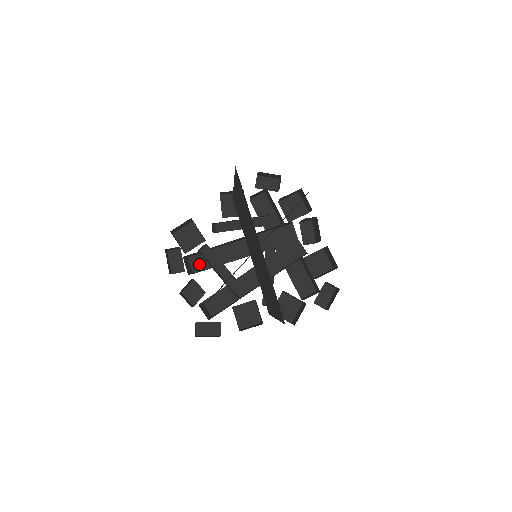
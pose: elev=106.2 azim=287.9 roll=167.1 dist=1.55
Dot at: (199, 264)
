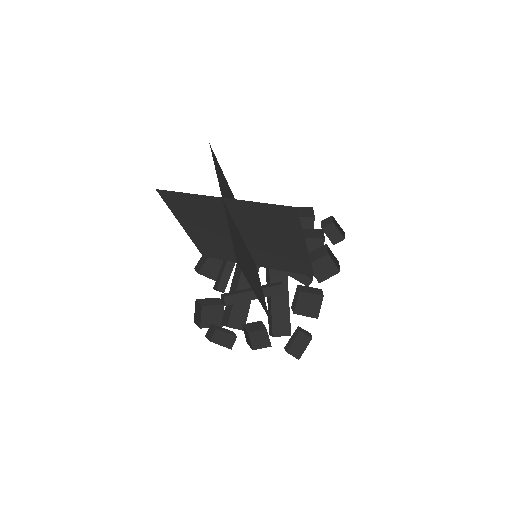
Dot at: (239, 320)
